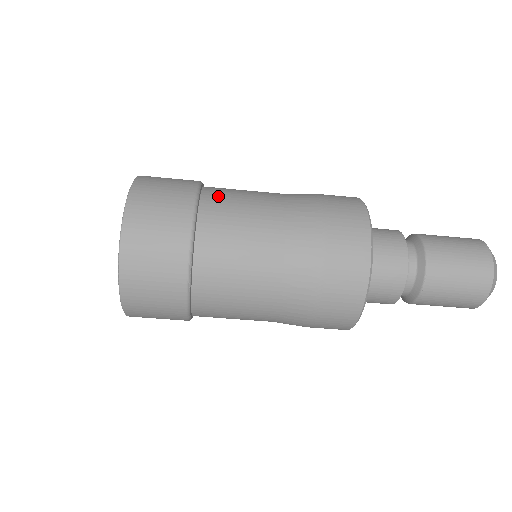
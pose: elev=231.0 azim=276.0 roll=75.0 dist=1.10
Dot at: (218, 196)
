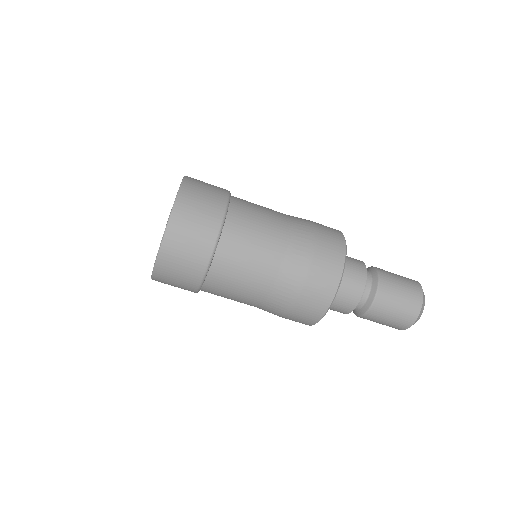
Dot at: (242, 207)
